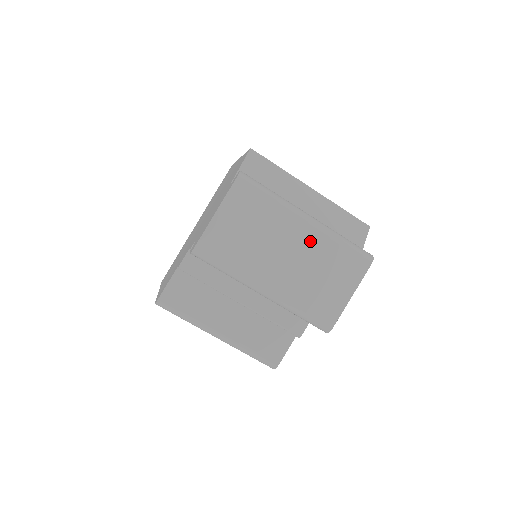
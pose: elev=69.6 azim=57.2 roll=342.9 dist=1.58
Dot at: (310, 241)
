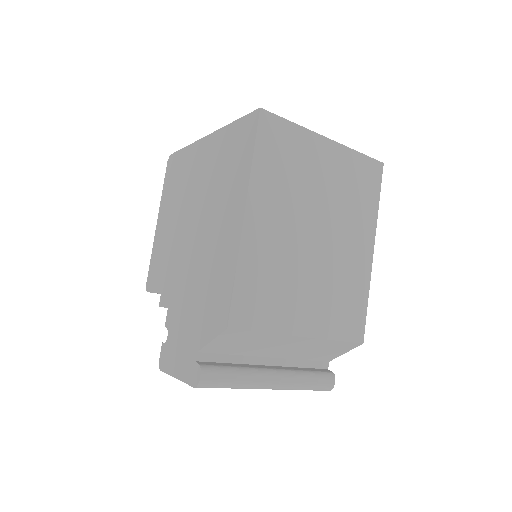
Dot at: occluded
